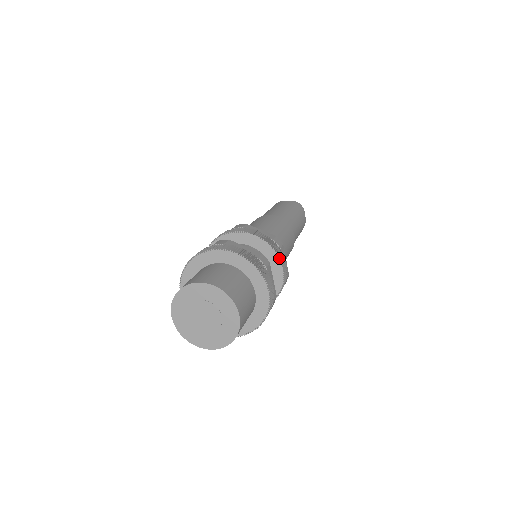
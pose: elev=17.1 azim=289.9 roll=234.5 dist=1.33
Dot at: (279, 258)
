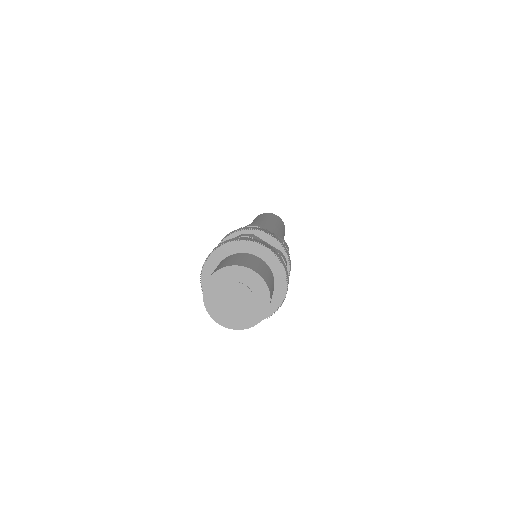
Dot at: (289, 259)
